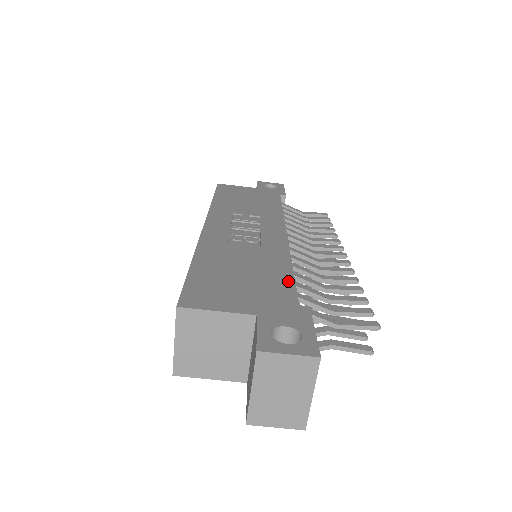
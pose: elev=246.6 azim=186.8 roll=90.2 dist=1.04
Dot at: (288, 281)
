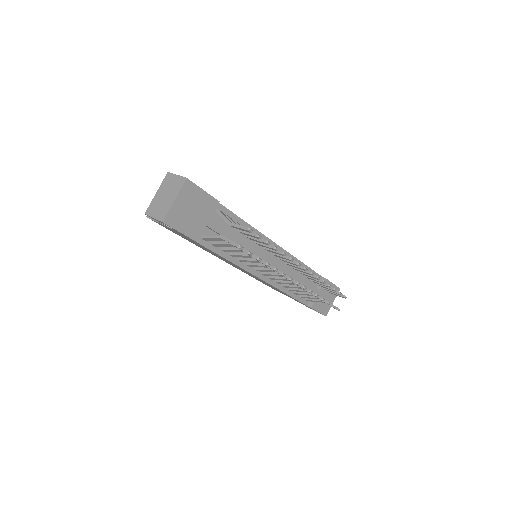
Dot at: (231, 212)
